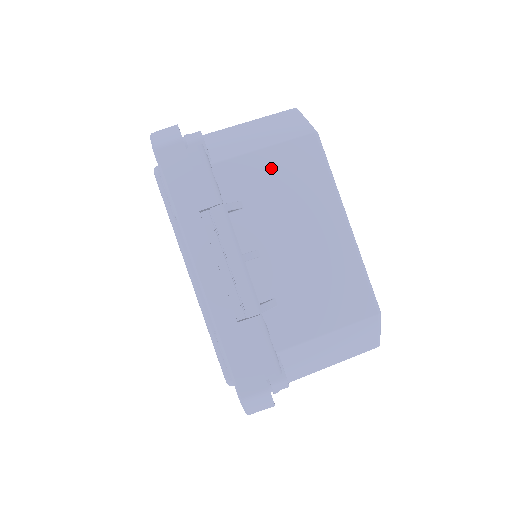
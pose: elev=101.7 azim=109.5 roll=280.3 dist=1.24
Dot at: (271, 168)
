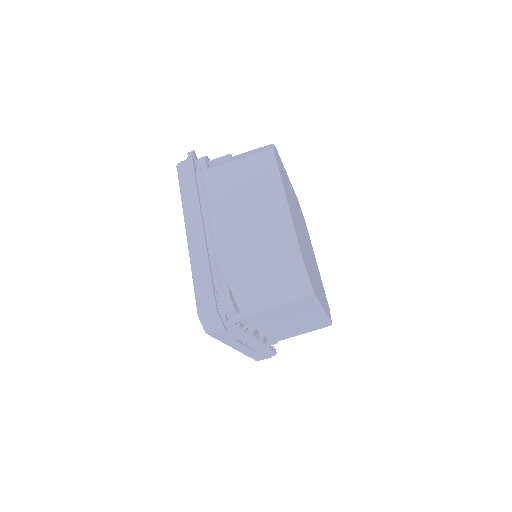
Dot at: (280, 310)
